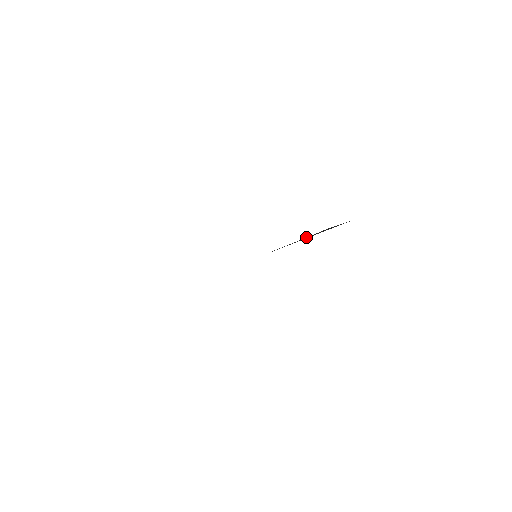
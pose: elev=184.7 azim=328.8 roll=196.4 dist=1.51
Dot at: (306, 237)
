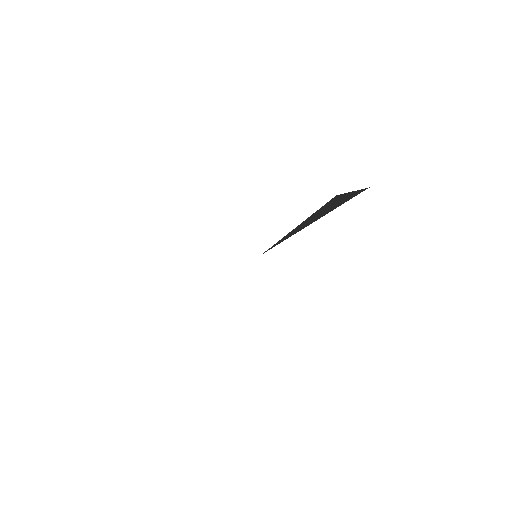
Dot at: (309, 217)
